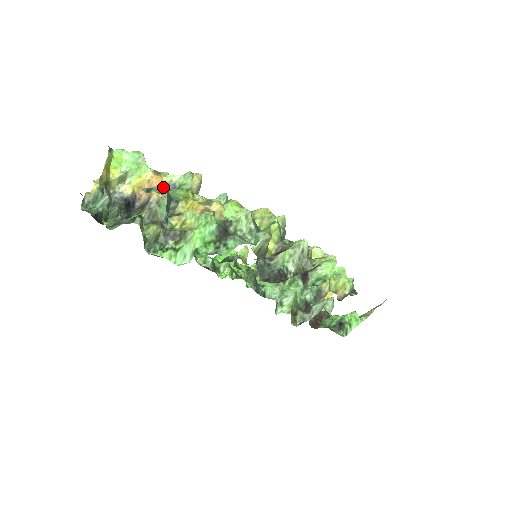
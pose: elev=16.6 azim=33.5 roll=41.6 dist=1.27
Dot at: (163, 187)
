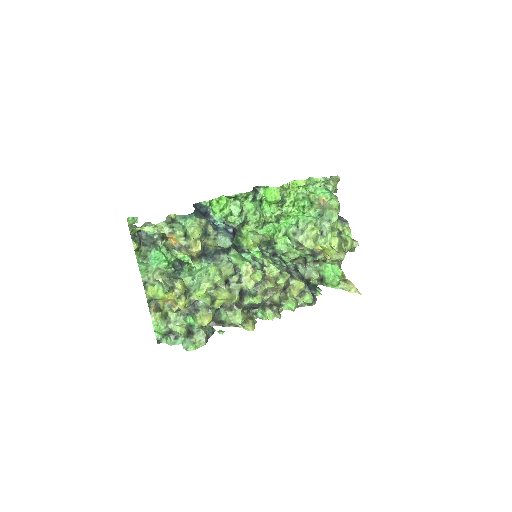
Dot at: (155, 281)
